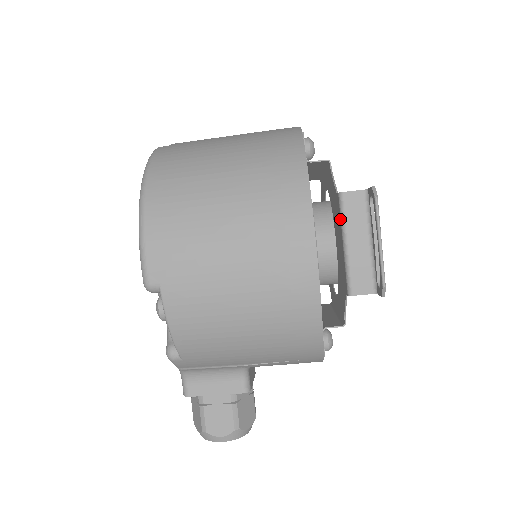
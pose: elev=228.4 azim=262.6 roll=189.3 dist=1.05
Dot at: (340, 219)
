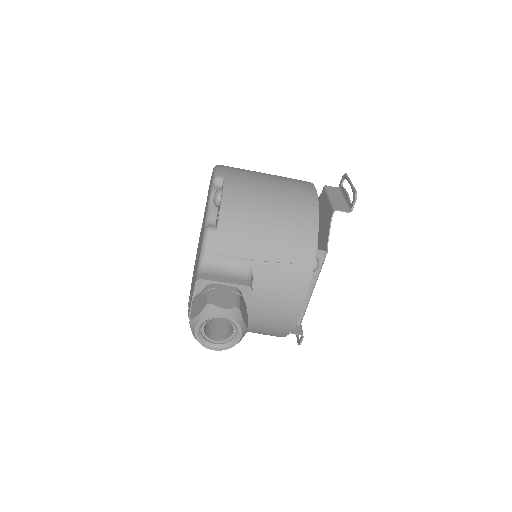
Dot at: (326, 193)
